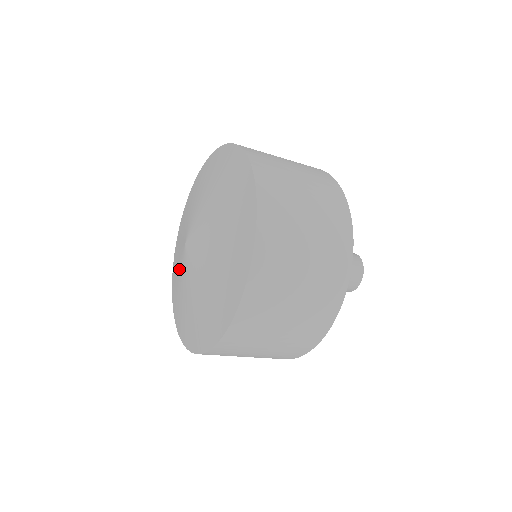
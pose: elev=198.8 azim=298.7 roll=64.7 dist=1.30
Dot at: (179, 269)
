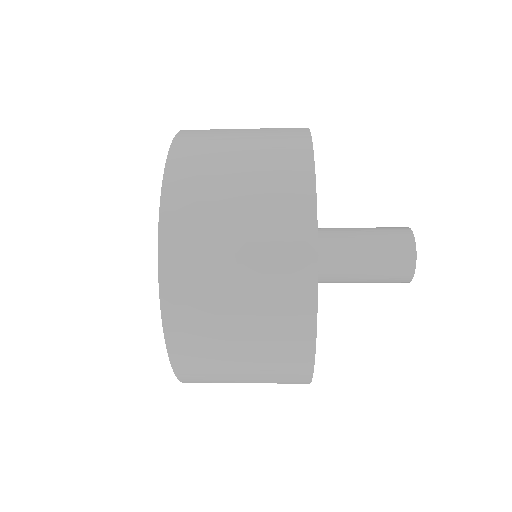
Dot at: occluded
